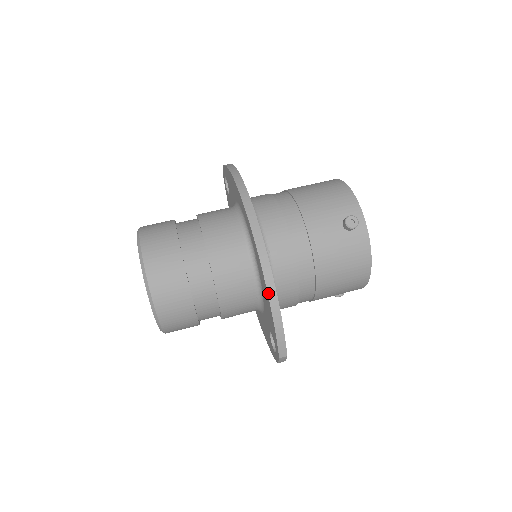
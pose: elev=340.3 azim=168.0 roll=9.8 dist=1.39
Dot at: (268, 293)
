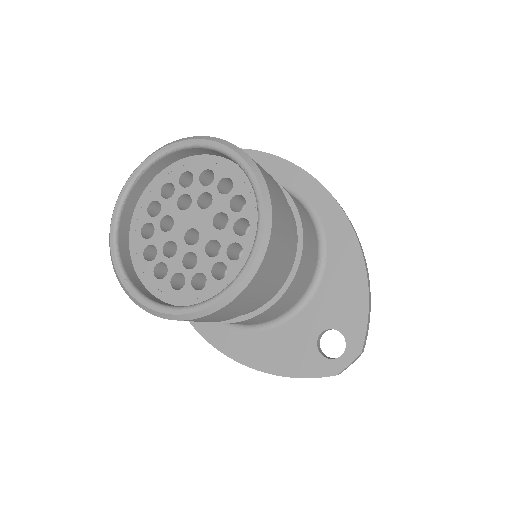
Dot at: (363, 255)
